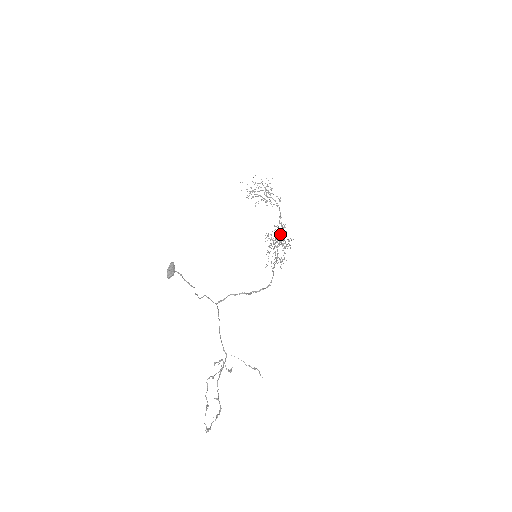
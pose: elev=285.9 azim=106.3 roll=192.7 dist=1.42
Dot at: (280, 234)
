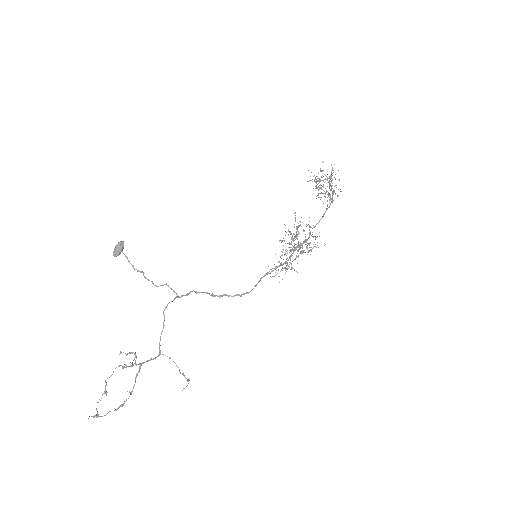
Dot at: (297, 234)
